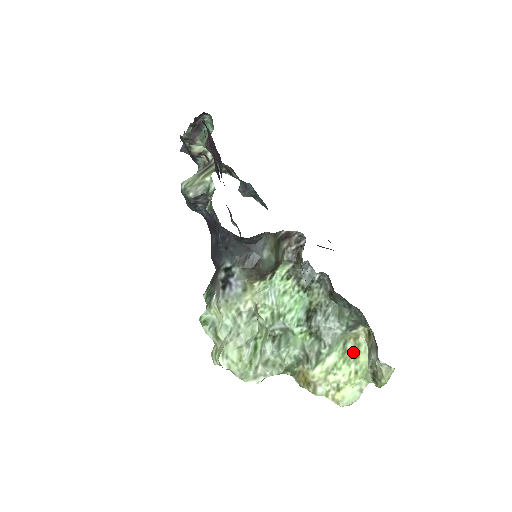
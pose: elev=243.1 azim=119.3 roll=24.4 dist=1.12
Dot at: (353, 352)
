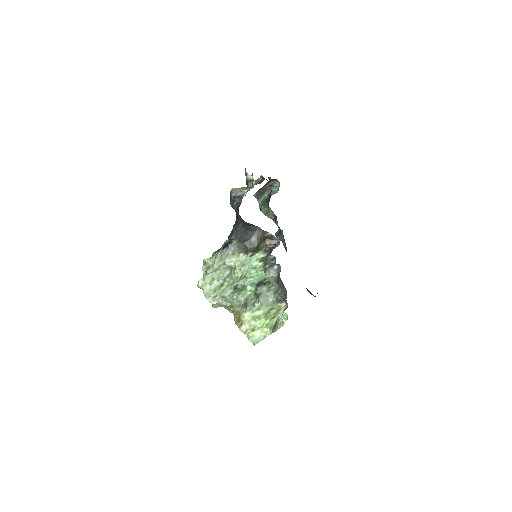
Dot at: (272, 315)
